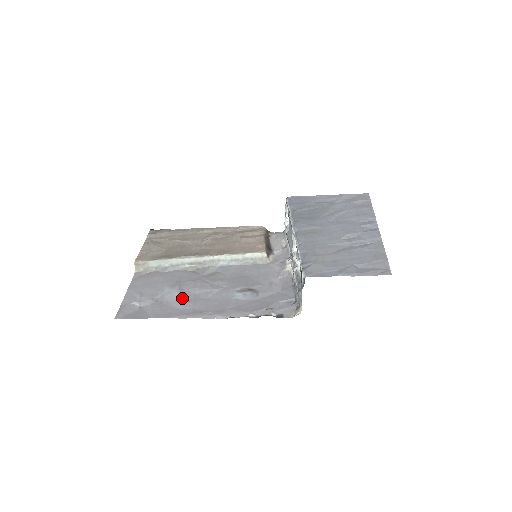
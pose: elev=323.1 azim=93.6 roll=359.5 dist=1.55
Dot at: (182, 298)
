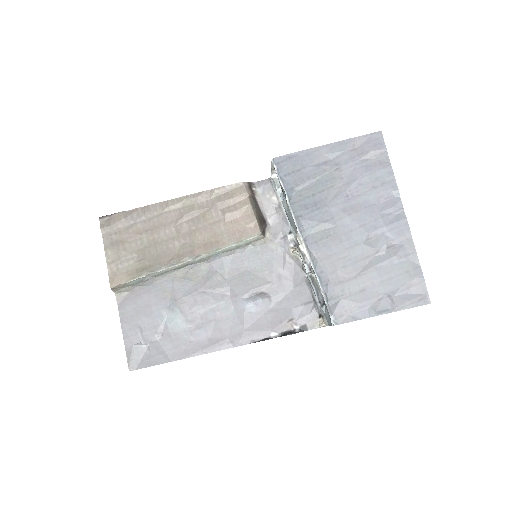
Dot at: (189, 325)
